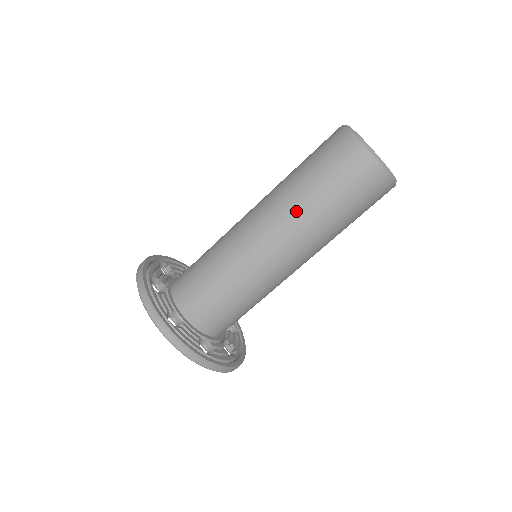
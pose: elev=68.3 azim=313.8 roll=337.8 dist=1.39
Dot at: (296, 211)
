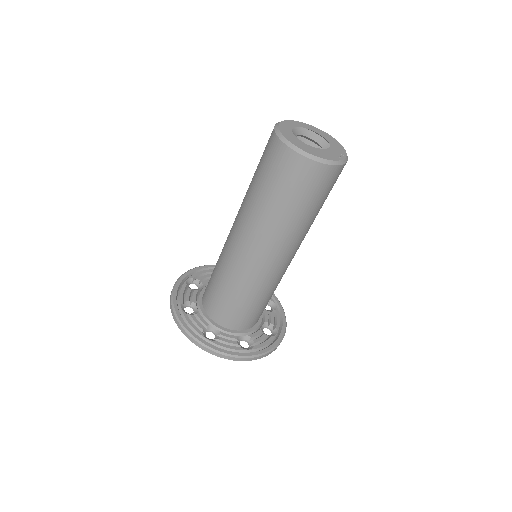
Dot at: (291, 234)
